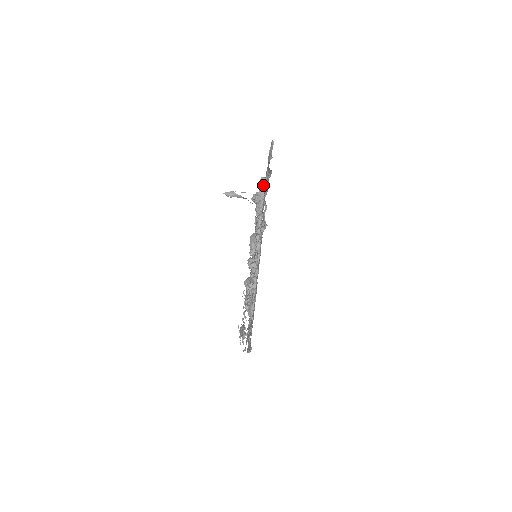
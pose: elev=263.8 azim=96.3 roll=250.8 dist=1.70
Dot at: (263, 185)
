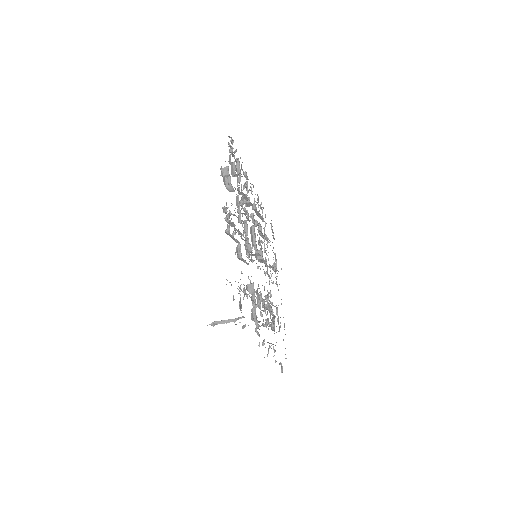
Dot at: (231, 236)
